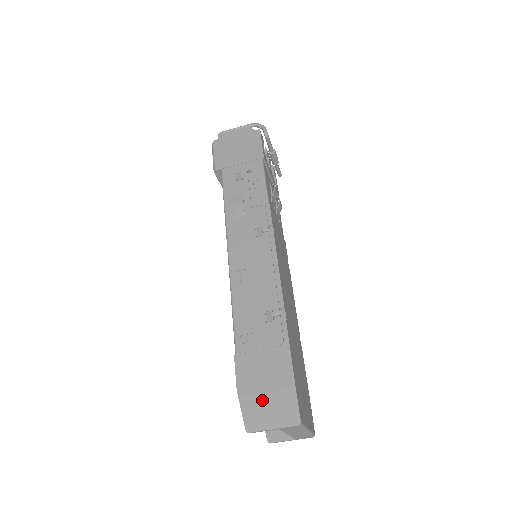
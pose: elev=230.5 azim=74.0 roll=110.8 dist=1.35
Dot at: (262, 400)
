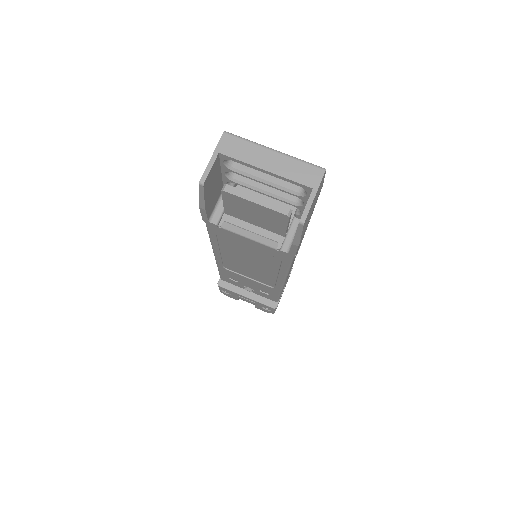
Dot at: occluded
